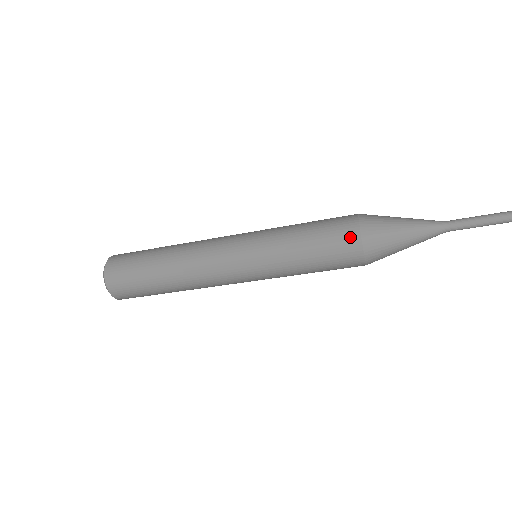
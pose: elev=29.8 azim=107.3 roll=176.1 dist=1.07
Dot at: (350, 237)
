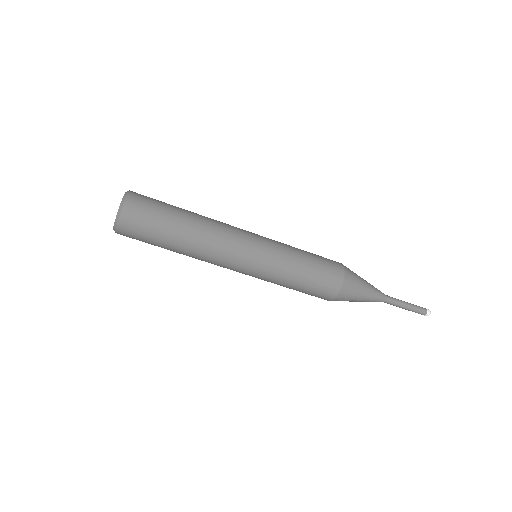
Dot at: (334, 285)
